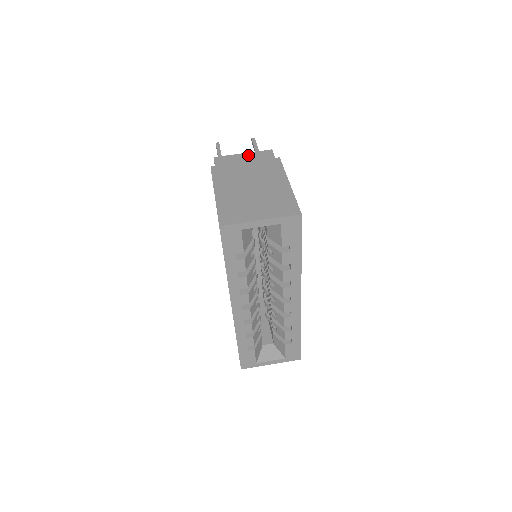
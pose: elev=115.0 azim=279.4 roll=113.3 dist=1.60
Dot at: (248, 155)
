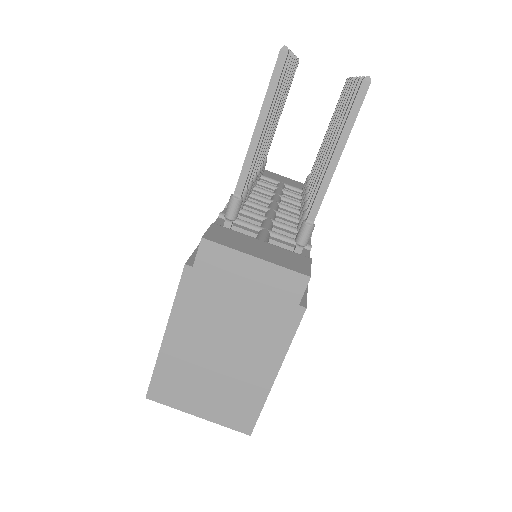
Dot at: (261, 270)
